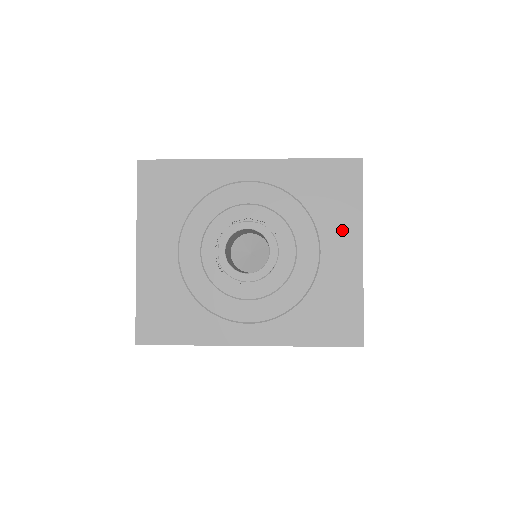
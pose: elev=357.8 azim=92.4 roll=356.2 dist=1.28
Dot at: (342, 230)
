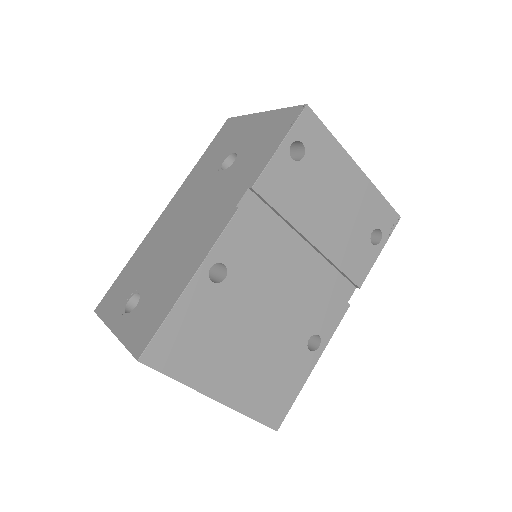
Dot at: occluded
